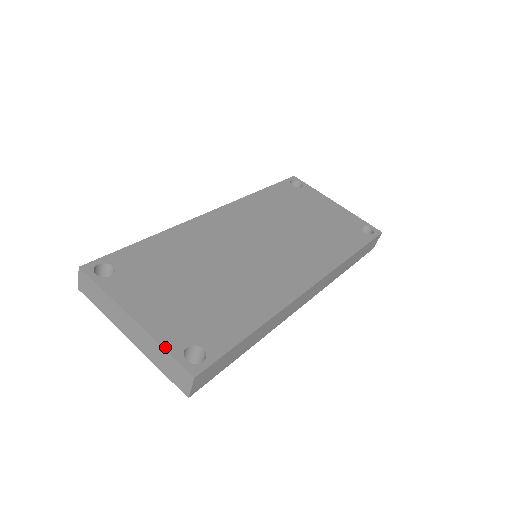
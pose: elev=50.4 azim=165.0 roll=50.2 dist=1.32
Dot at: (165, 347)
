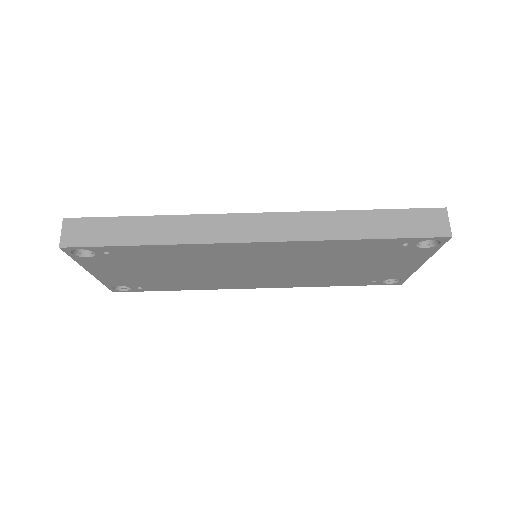
Dot at: occluded
